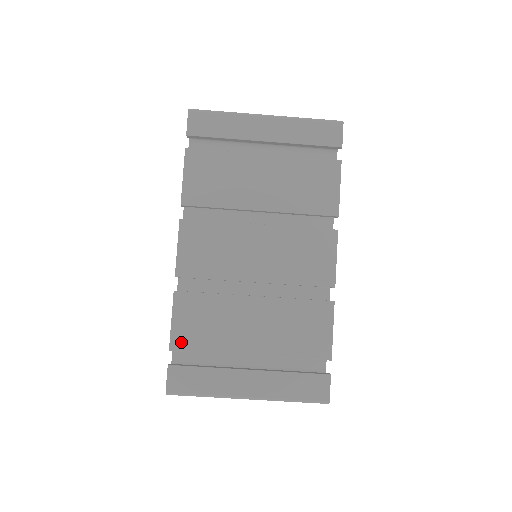
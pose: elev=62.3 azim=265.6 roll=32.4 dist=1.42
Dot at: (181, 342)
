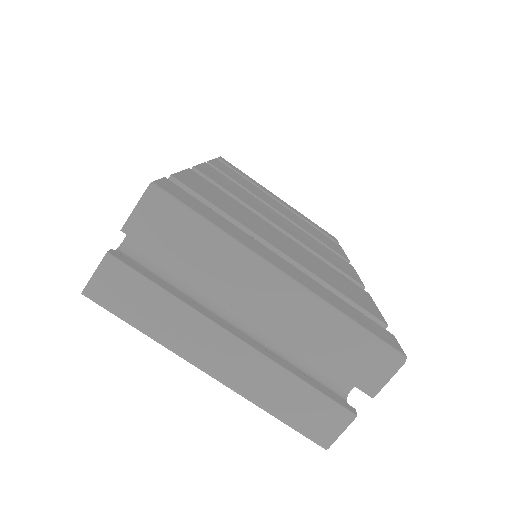
Dot at: (190, 184)
